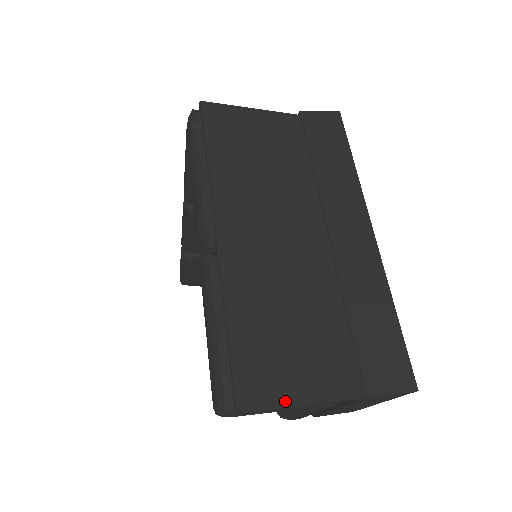
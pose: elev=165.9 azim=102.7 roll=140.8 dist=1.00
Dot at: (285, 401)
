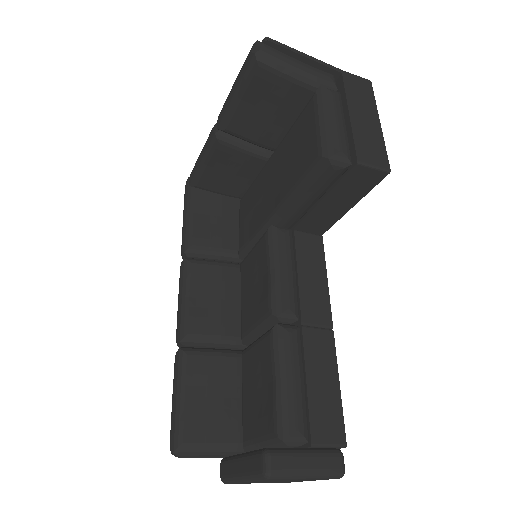
Dot at: (292, 52)
